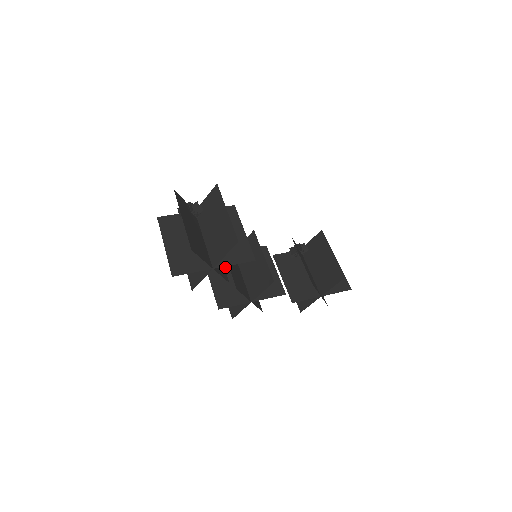
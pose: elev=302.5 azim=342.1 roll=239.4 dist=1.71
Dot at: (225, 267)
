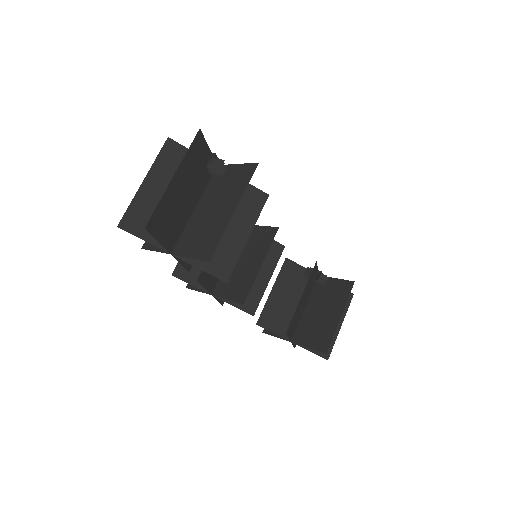
Dot at: occluded
